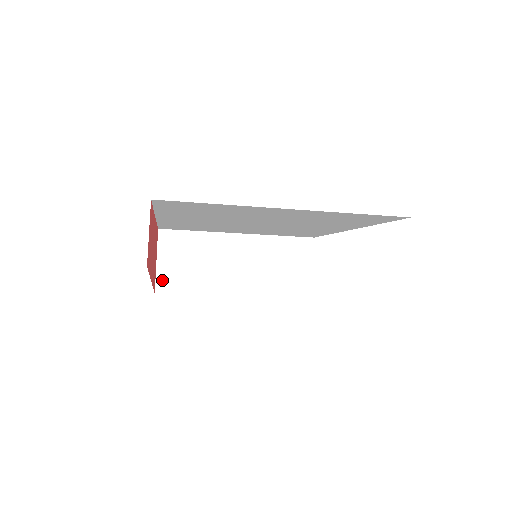
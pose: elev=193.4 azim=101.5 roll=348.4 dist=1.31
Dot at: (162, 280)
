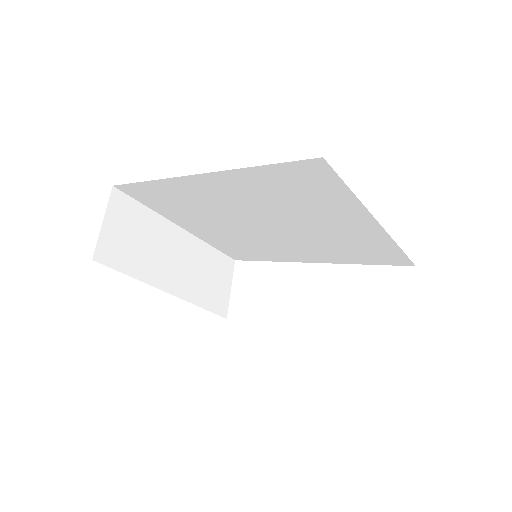
Dot at: (103, 247)
